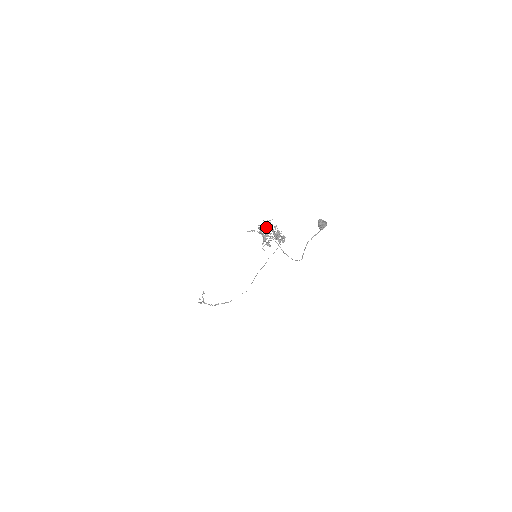
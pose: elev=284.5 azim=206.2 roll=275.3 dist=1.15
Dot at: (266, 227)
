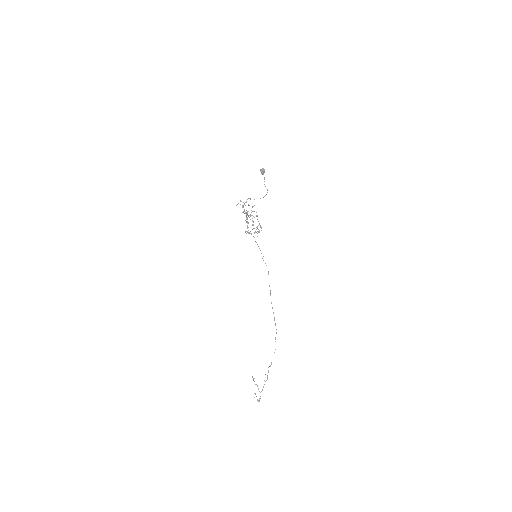
Dot at: (247, 223)
